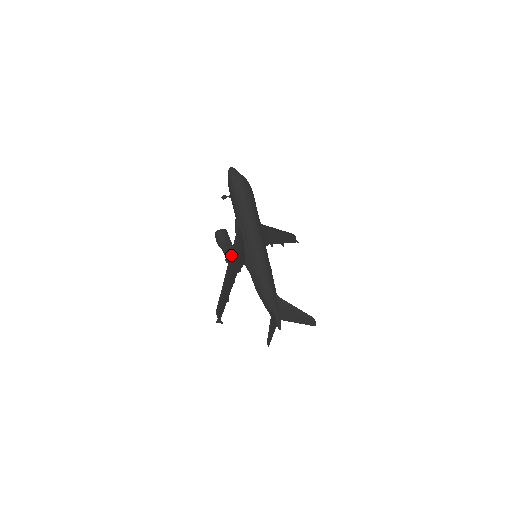
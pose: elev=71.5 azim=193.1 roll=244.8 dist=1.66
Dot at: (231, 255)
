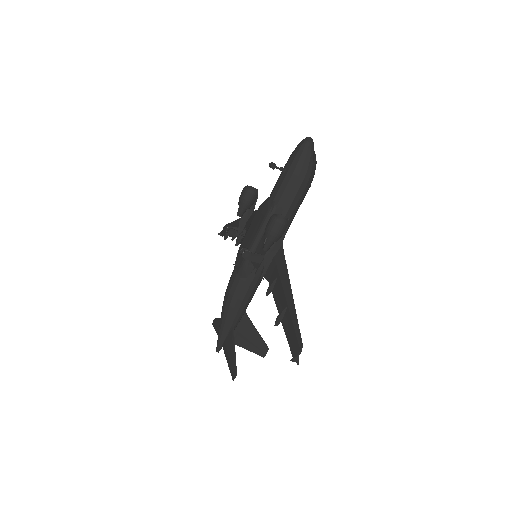
Dot at: occluded
